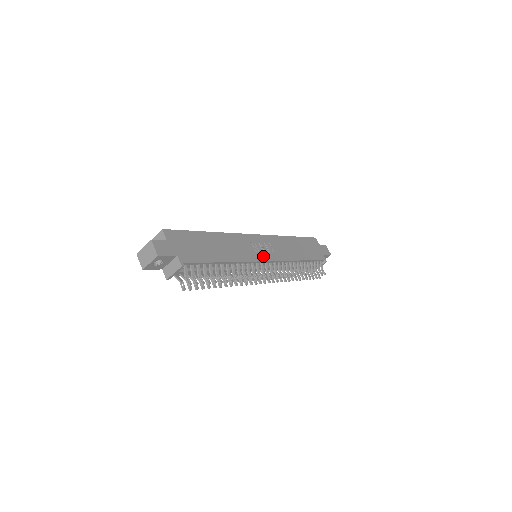
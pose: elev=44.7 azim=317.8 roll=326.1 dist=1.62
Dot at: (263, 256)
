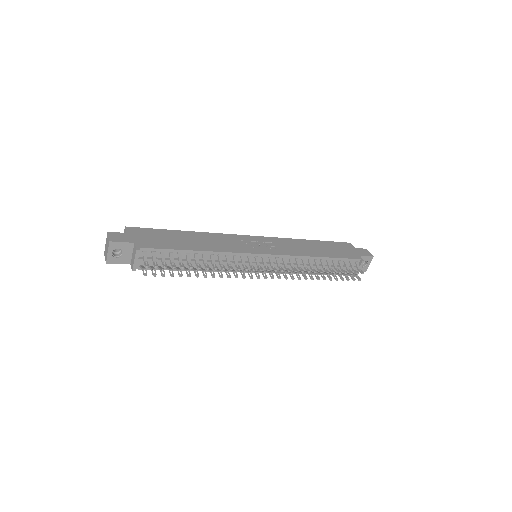
Dot at: (257, 250)
